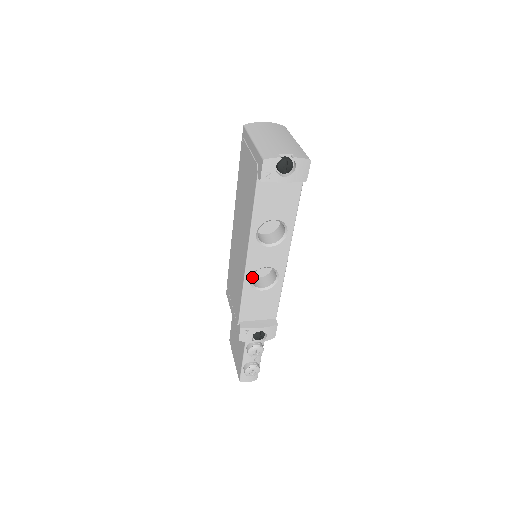
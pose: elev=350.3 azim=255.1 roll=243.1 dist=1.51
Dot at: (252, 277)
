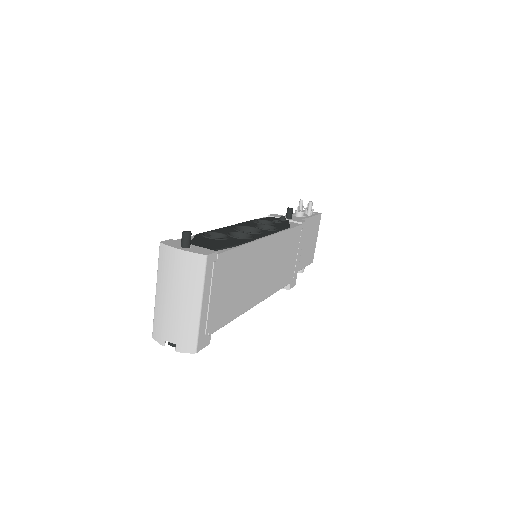
Dot at: occluded
